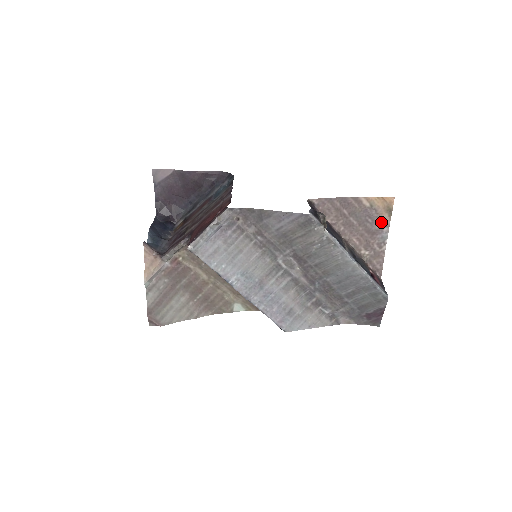
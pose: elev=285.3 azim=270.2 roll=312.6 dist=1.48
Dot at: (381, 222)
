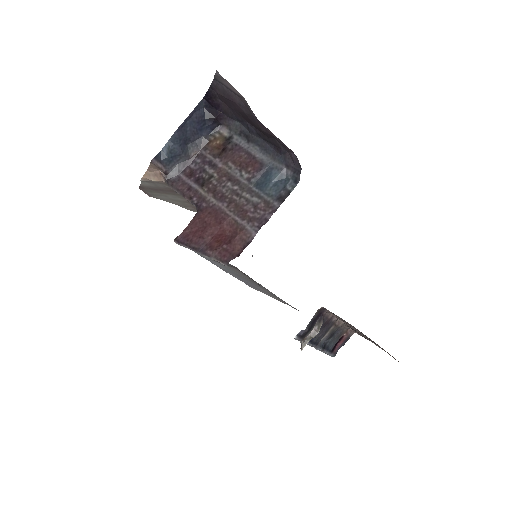
Dot at: (380, 347)
